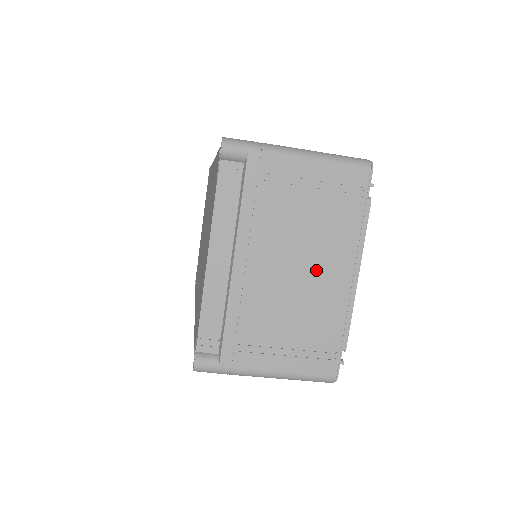
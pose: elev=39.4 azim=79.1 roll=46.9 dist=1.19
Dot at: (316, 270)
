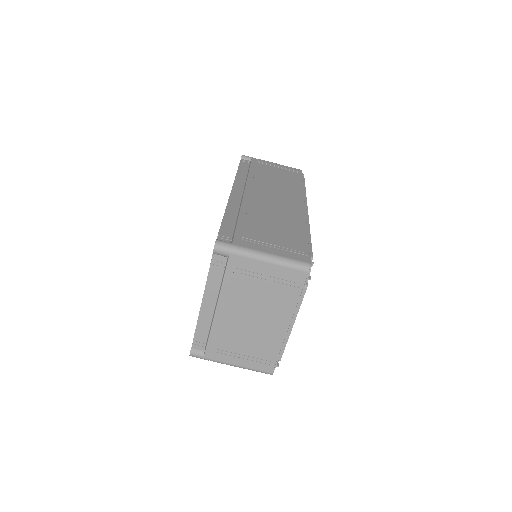
Dot at: (266, 320)
